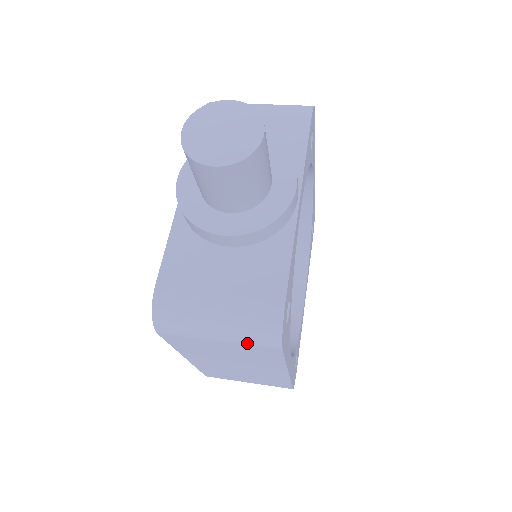
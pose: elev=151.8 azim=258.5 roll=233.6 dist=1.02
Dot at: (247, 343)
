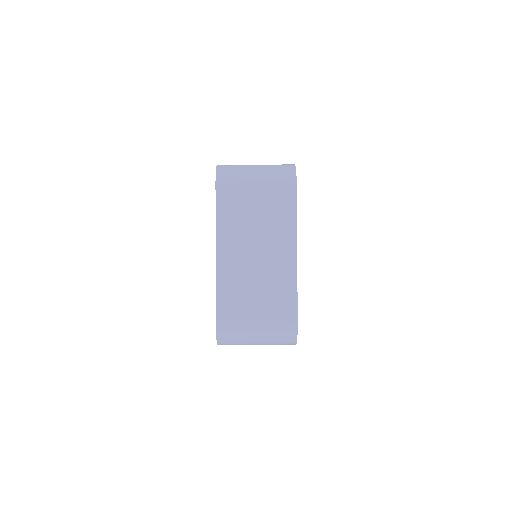
Dot at: (275, 344)
